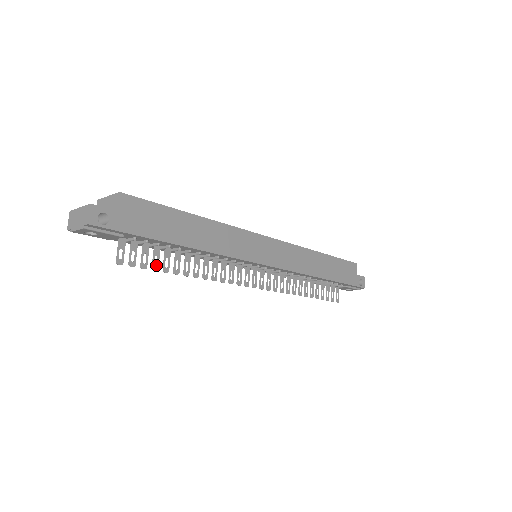
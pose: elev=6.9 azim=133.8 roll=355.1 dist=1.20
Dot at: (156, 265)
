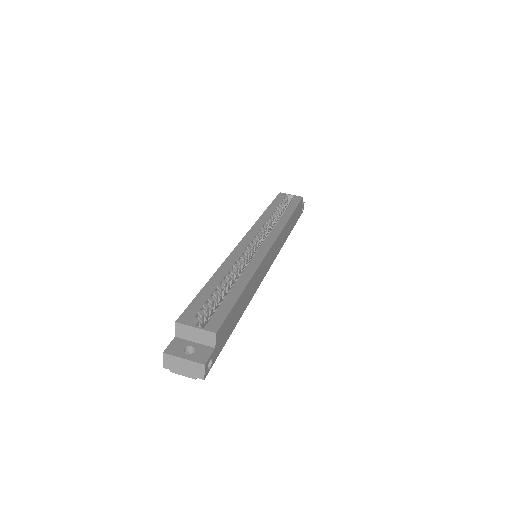
Dot at: occluded
